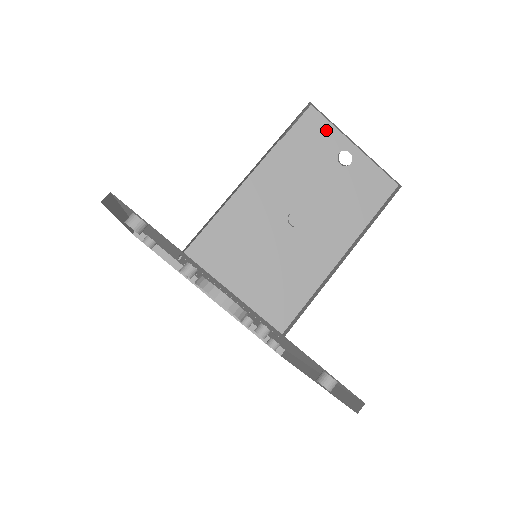
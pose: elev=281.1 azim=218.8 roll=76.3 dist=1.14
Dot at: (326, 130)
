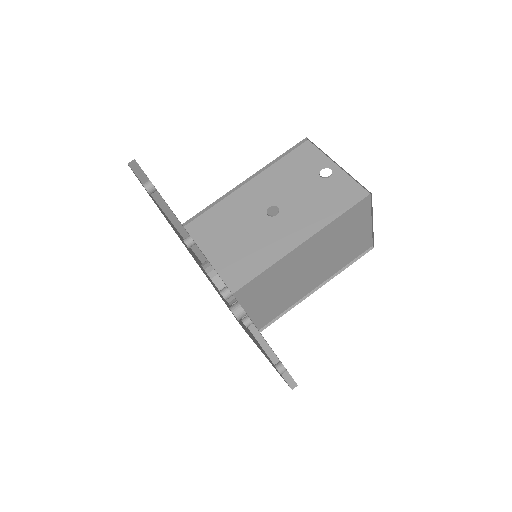
Dot at: (315, 155)
